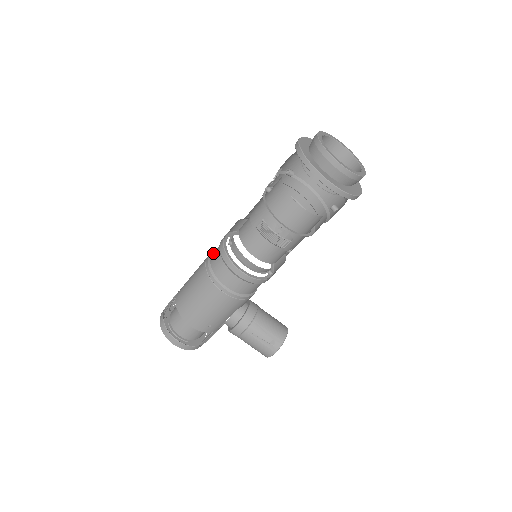
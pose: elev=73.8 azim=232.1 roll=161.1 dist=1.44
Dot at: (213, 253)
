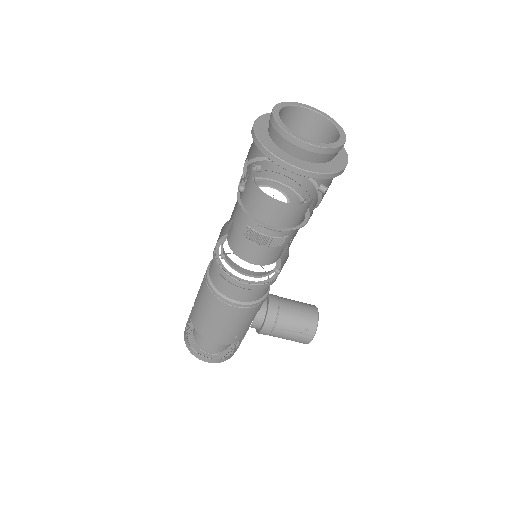
Dot at: (210, 267)
